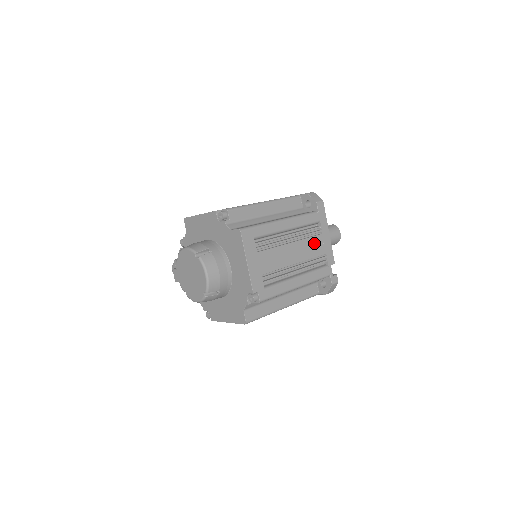
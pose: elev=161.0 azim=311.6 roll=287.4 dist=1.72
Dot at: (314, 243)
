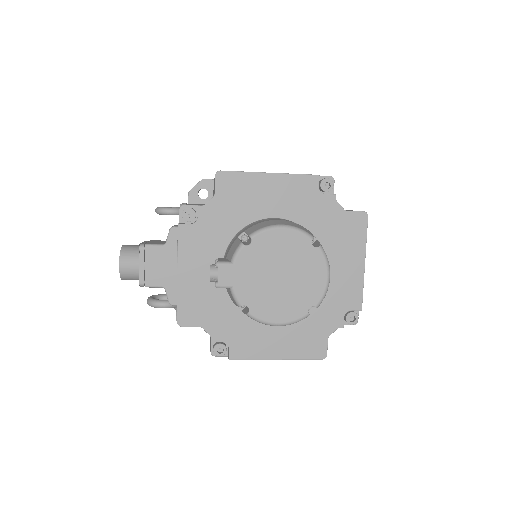
Dot at: occluded
